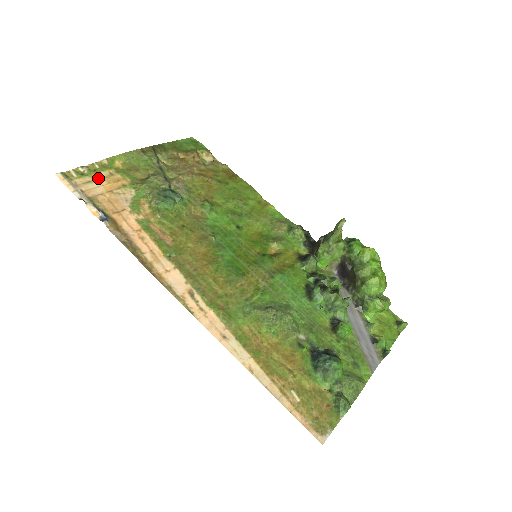
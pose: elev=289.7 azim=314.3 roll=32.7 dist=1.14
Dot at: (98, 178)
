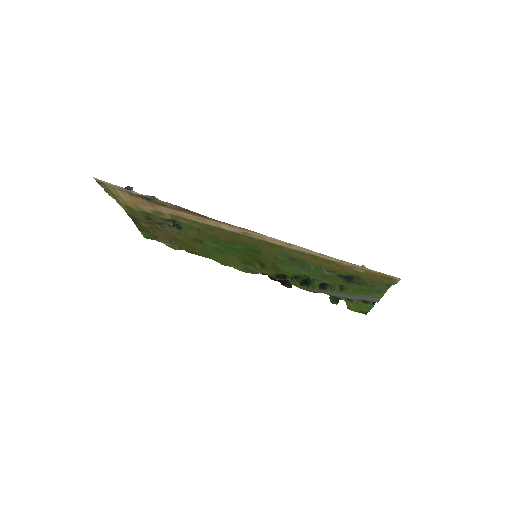
Dot at: (120, 198)
